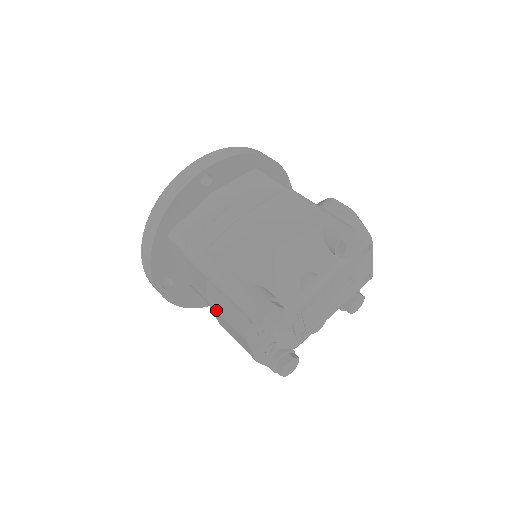
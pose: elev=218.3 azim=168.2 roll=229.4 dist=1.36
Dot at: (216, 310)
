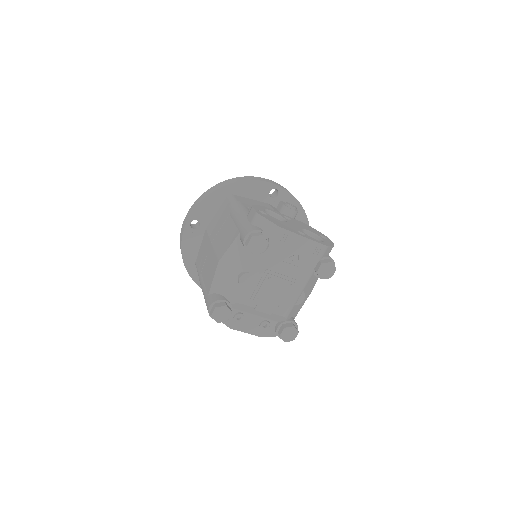
Dot at: occluded
